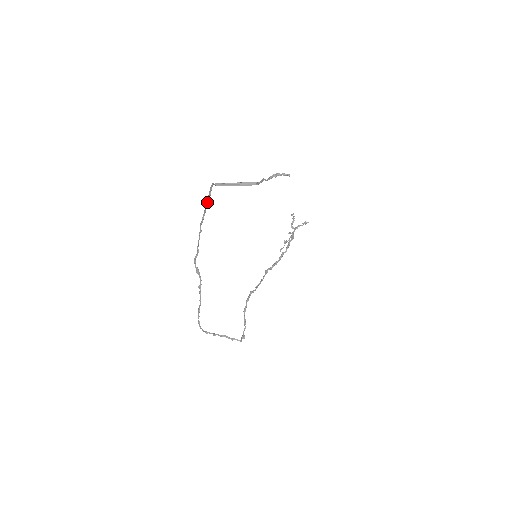
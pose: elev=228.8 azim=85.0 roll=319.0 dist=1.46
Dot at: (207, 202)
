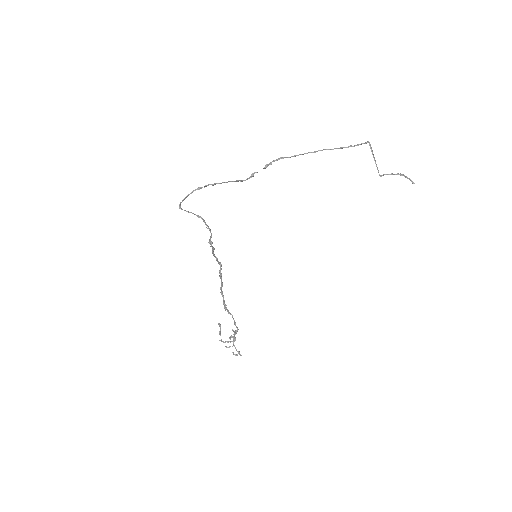
Dot at: (343, 147)
